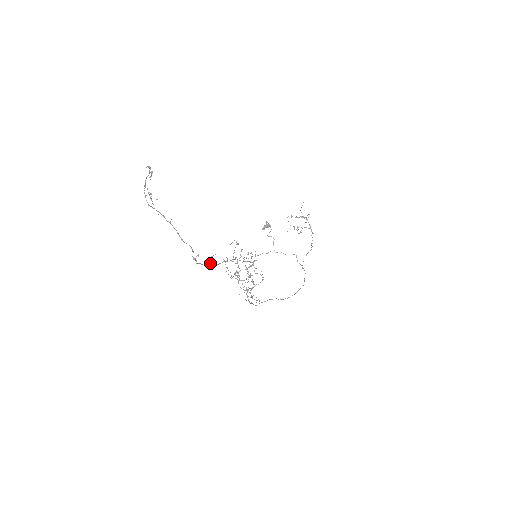
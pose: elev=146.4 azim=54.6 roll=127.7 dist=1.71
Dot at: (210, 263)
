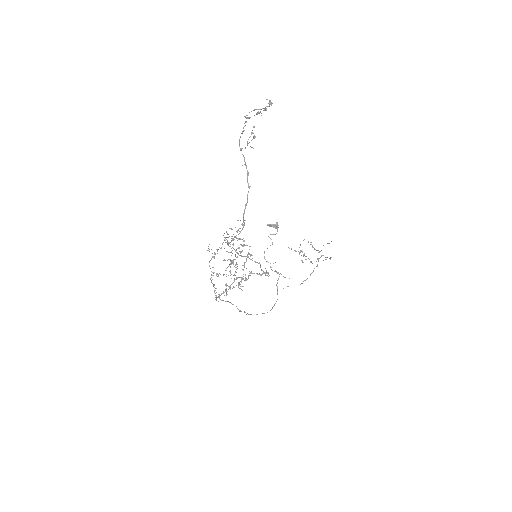
Dot at: occluded
